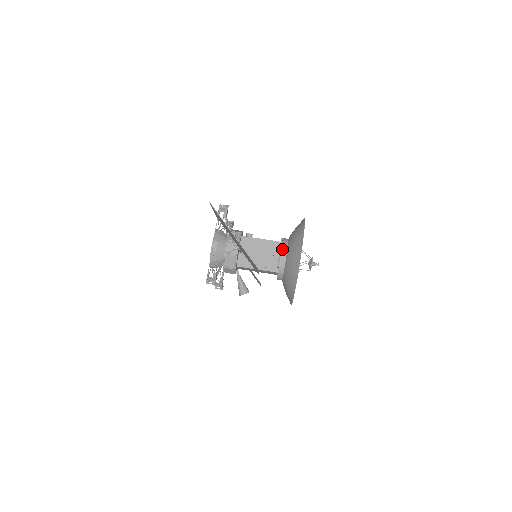
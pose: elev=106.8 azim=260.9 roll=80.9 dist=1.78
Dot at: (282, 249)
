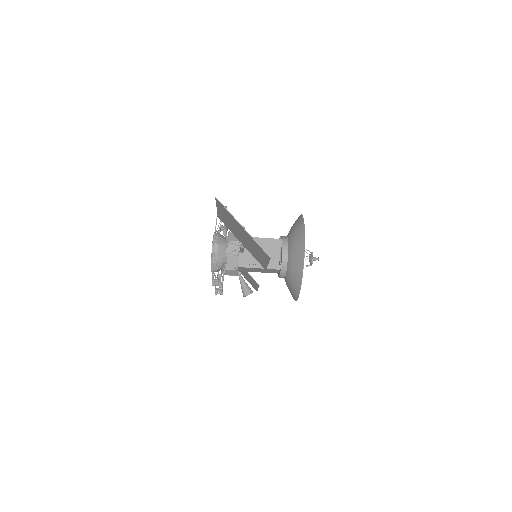
Dot at: (283, 245)
